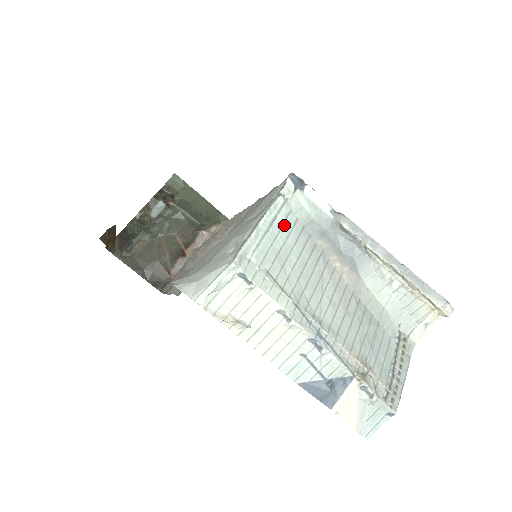
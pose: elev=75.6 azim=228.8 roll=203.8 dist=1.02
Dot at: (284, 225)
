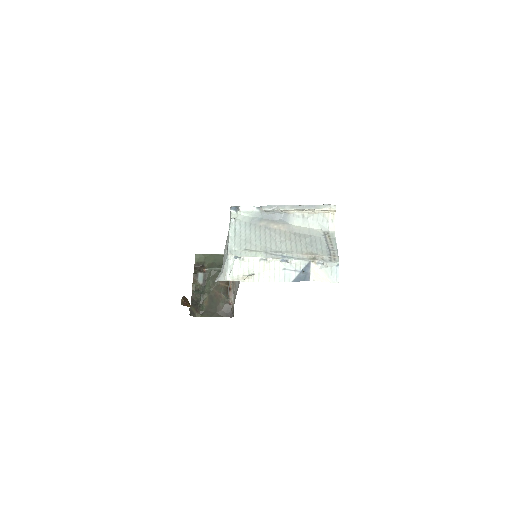
Dot at: (241, 228)
